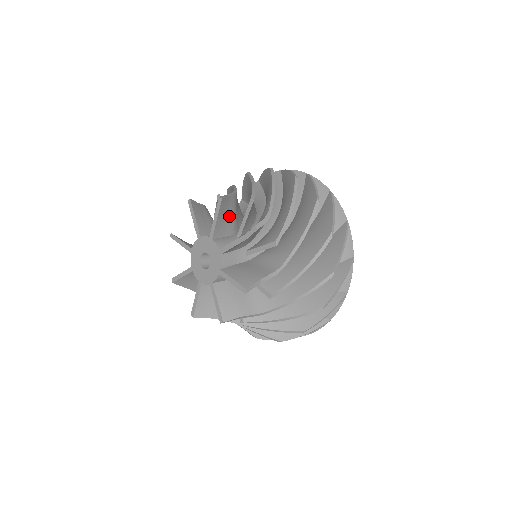
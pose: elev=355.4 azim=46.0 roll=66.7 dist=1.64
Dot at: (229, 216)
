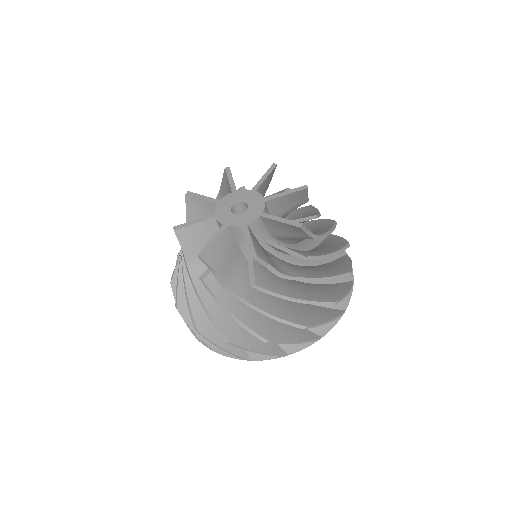
Dot at: (288, 206)
